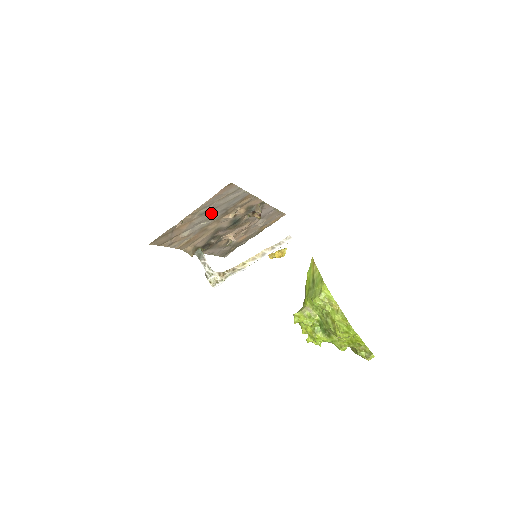
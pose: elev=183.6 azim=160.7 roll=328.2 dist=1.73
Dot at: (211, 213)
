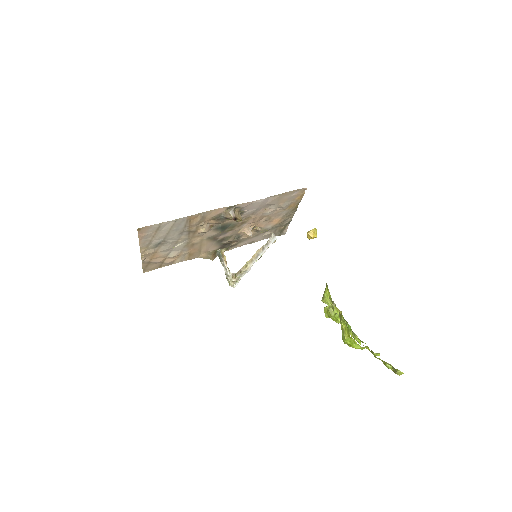
Dot at: (169, 240)
